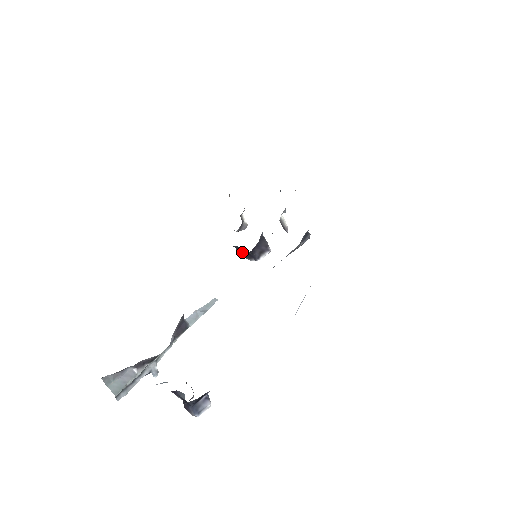
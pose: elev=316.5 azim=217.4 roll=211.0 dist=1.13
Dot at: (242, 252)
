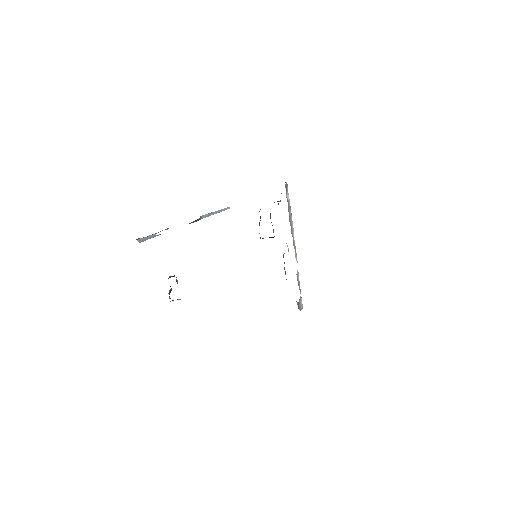
Dot at: occluded
